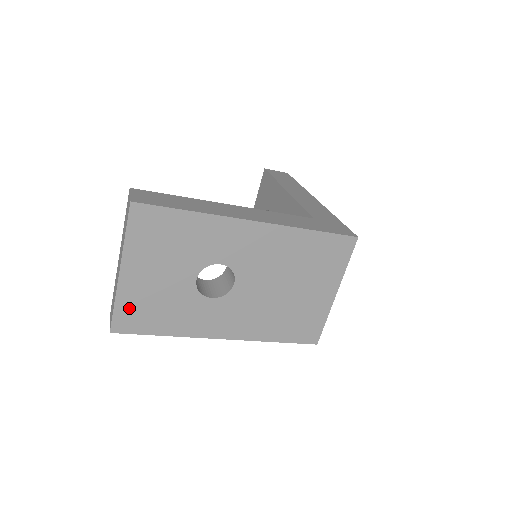
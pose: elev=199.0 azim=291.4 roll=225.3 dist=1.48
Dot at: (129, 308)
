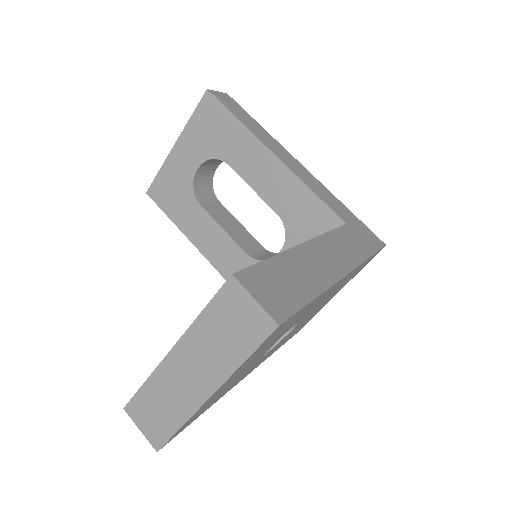
Dot at: (192, 418)
